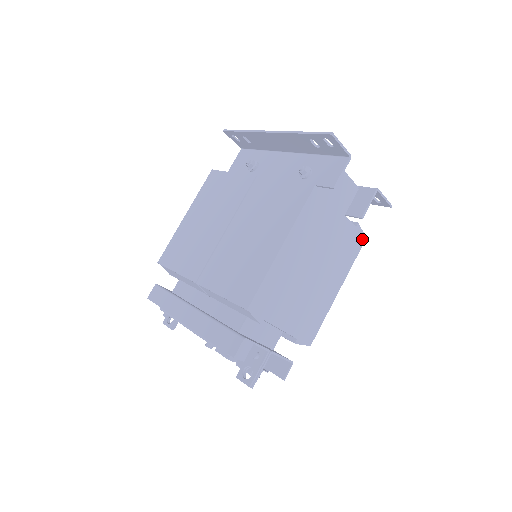
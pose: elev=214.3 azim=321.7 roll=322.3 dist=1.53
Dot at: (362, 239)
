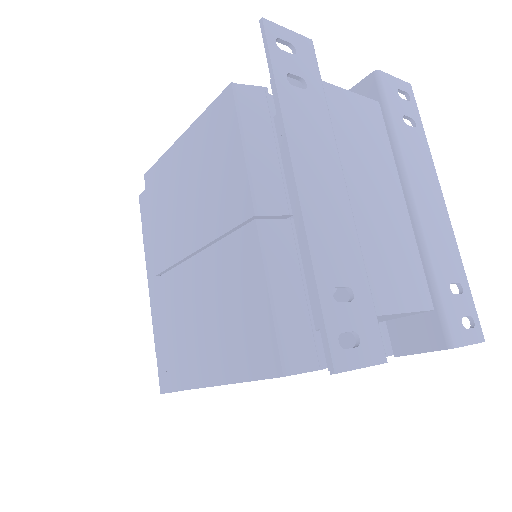
Dot at: occluded
